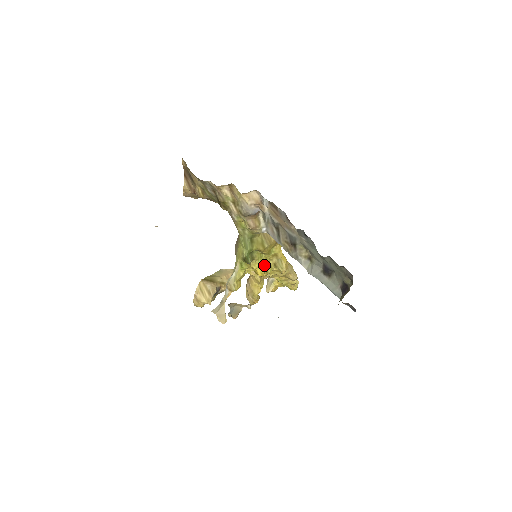
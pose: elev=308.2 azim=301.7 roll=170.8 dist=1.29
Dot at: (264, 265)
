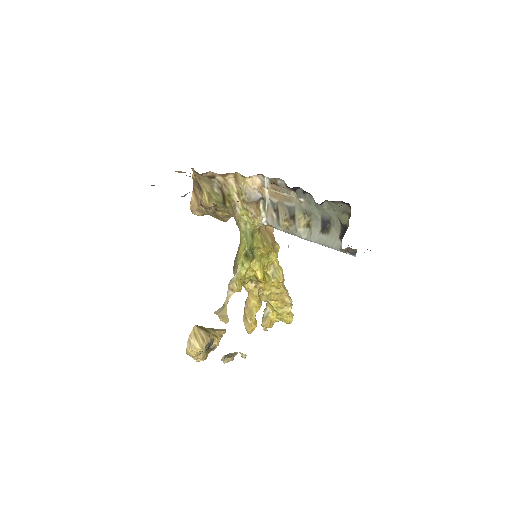
Dot at: (263, 272)
